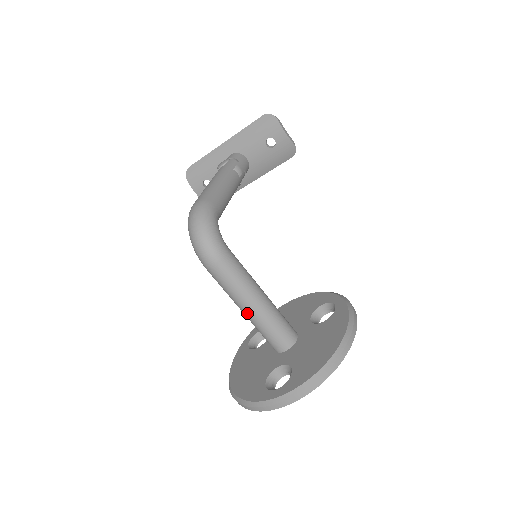
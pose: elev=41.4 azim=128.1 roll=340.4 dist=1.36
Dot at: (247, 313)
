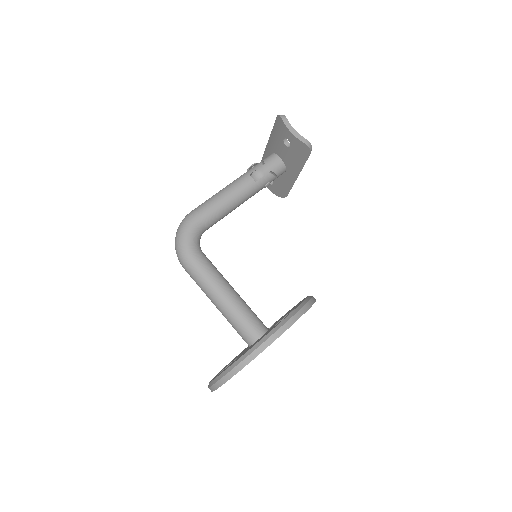
Dot at: (217, 308)
